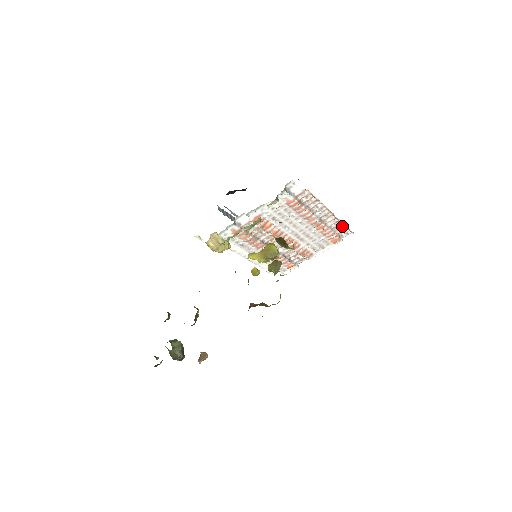
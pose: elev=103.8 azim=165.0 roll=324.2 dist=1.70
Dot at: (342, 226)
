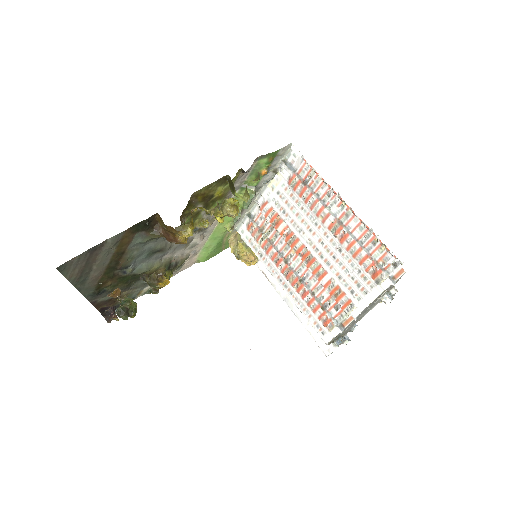
Dot at: (379, 244)
